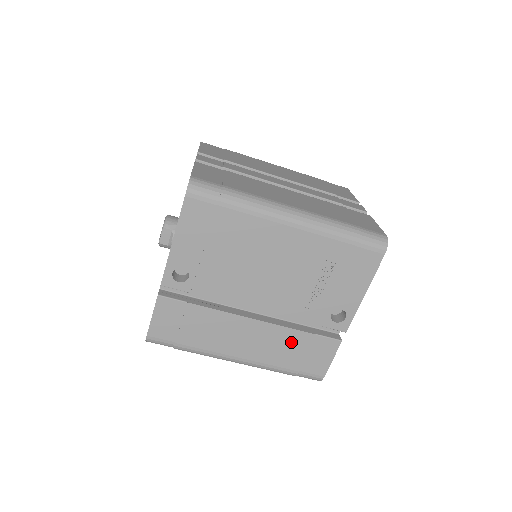
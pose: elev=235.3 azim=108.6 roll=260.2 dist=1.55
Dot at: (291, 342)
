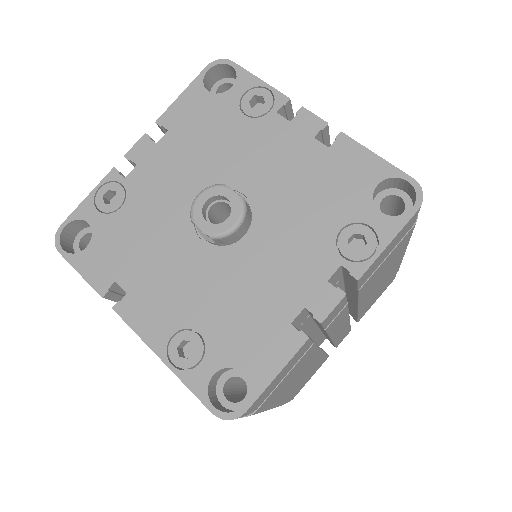
Dot at: occluded
